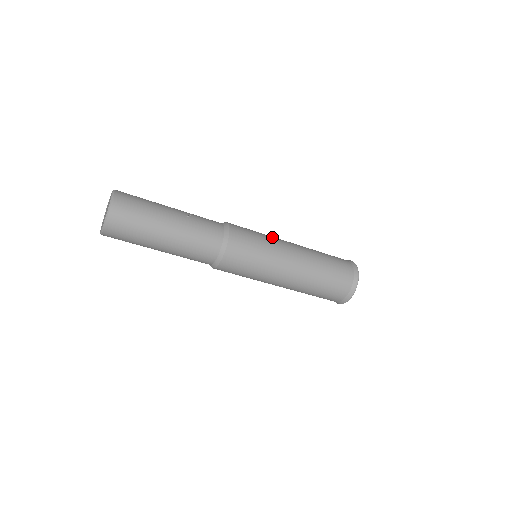
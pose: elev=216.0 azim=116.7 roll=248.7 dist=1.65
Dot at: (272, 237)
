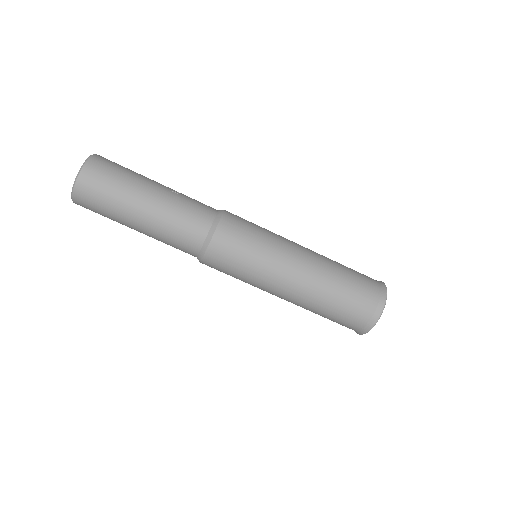
Dot at: occluded
